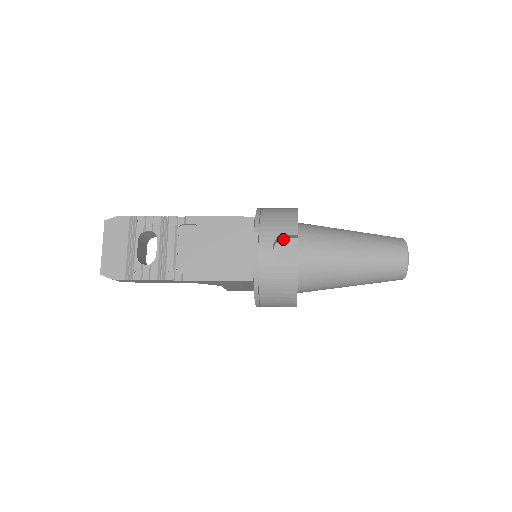
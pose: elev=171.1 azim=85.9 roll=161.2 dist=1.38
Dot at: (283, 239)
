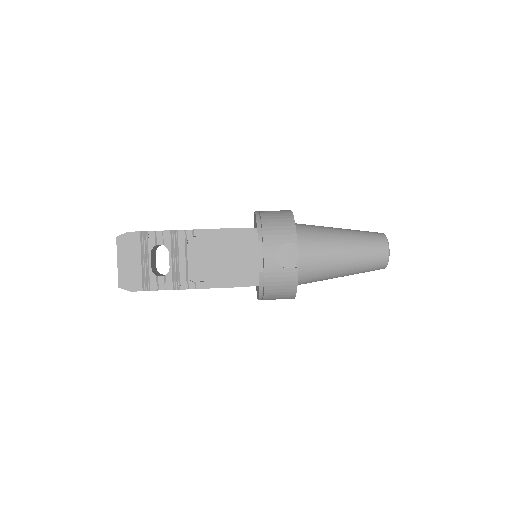
Dot at: (283, 244)
